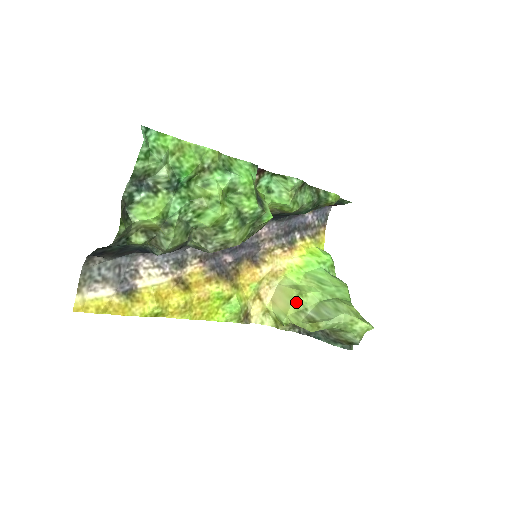
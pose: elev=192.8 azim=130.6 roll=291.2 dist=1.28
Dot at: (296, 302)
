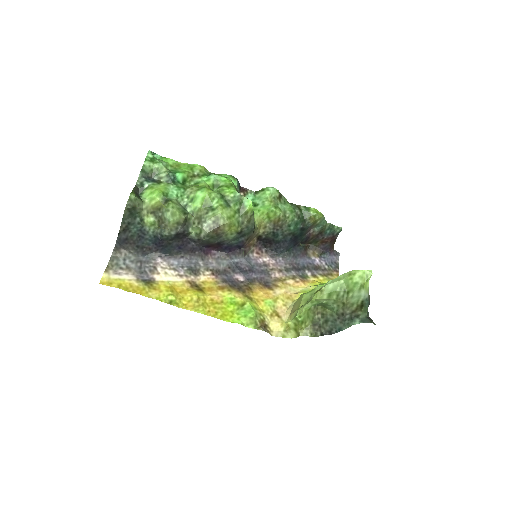
Dot at: (305, 296)
